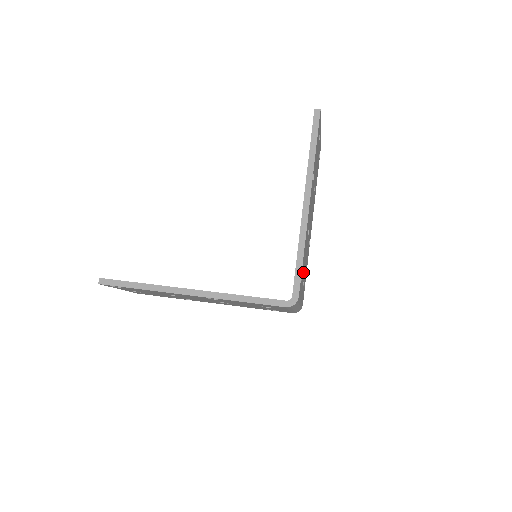
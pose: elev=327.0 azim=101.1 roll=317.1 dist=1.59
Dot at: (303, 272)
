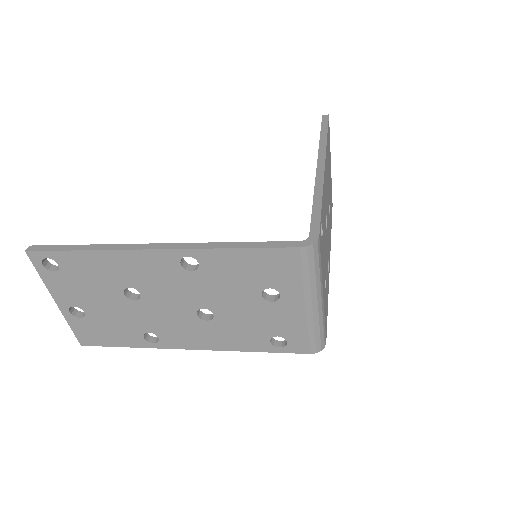
Dot at: (323, 248)
